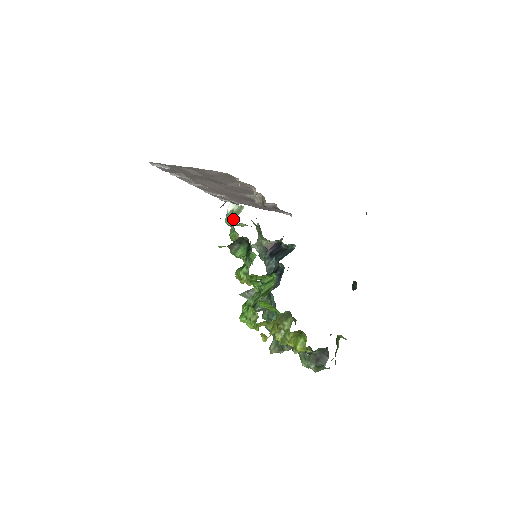
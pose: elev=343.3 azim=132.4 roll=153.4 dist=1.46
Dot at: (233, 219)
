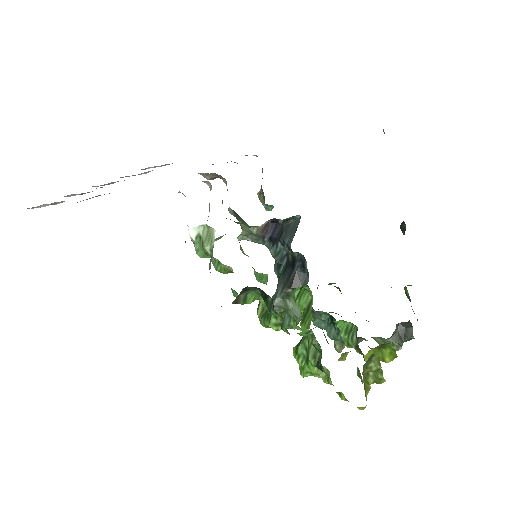
Dot at: (209, 252)
